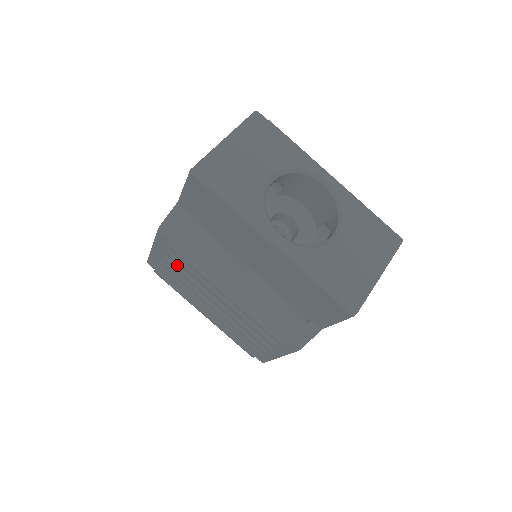
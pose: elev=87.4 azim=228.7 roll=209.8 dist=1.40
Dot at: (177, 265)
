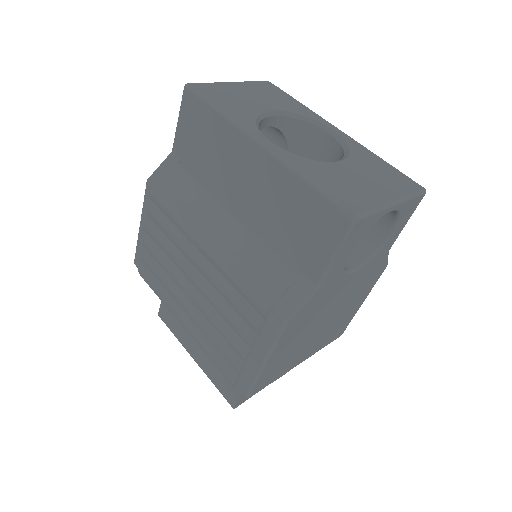
Dot at: (159, 231)
